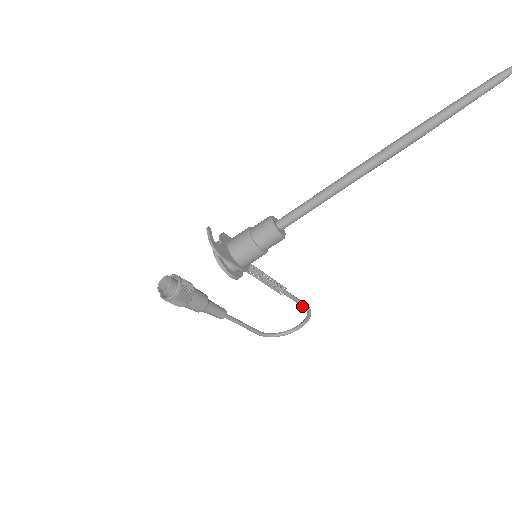
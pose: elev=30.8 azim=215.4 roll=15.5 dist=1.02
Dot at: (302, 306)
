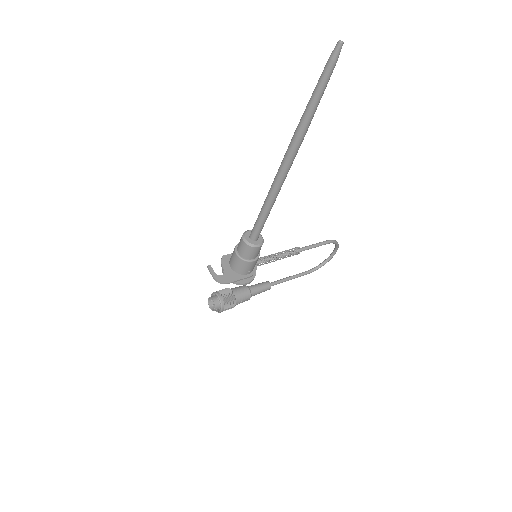
Dot at: occluded
